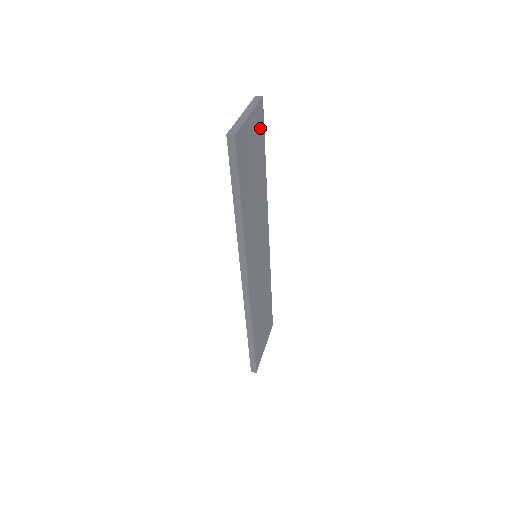
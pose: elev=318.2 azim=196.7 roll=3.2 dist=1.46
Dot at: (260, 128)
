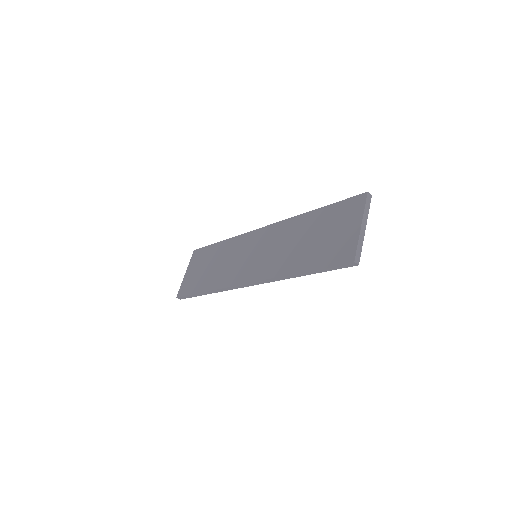
Dot at: occluded
